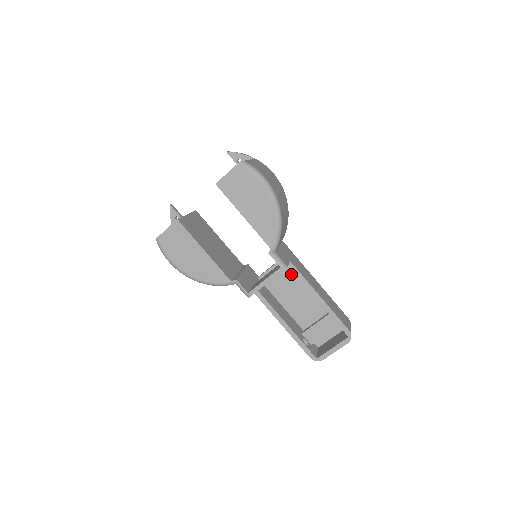
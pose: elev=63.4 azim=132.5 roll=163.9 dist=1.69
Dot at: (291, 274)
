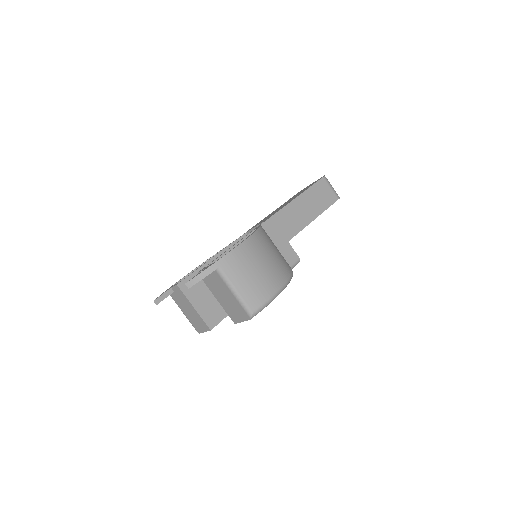
Dot at: occluded
